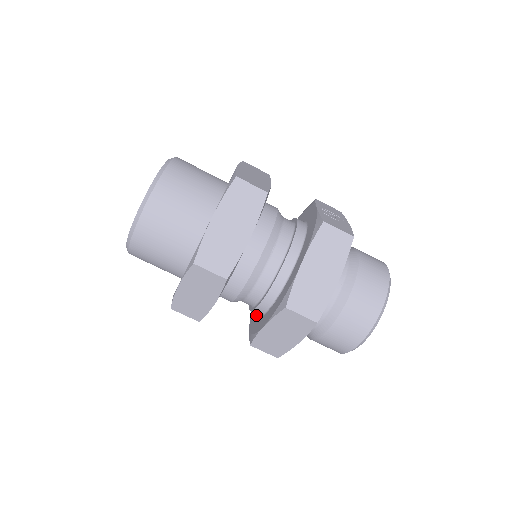
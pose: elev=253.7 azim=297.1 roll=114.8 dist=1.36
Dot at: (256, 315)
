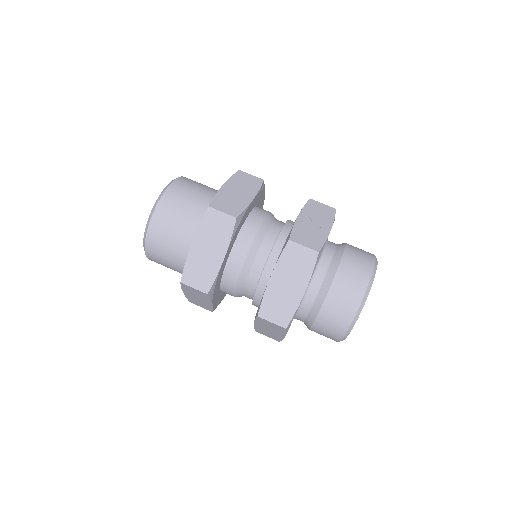
Dot at: occluded
